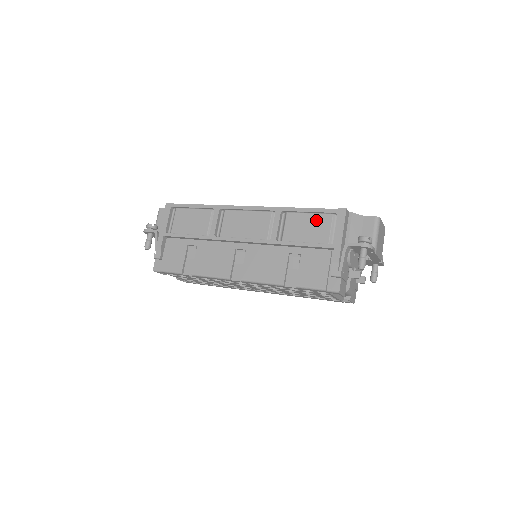
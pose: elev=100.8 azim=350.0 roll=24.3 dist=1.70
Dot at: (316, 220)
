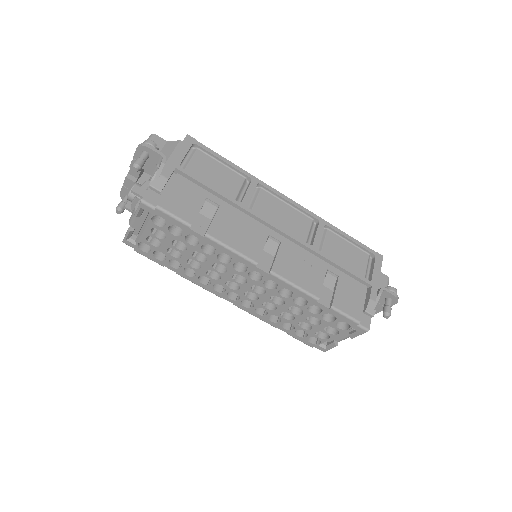
Dot at: (355, 251)
